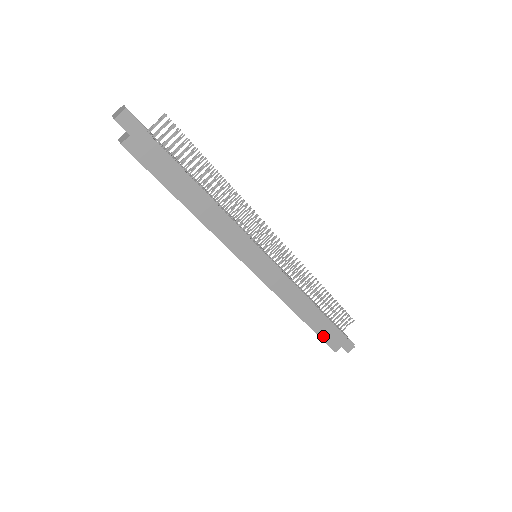
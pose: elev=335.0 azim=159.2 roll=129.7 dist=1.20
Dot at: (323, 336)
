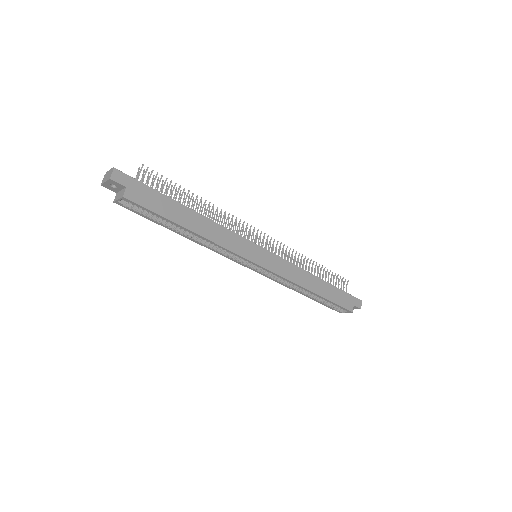
Dot at: (337, 302)
